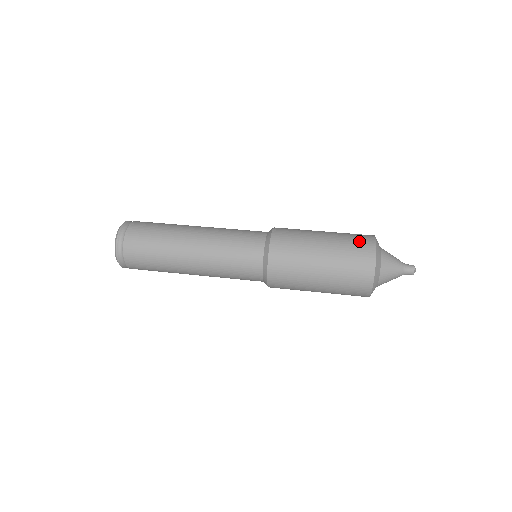
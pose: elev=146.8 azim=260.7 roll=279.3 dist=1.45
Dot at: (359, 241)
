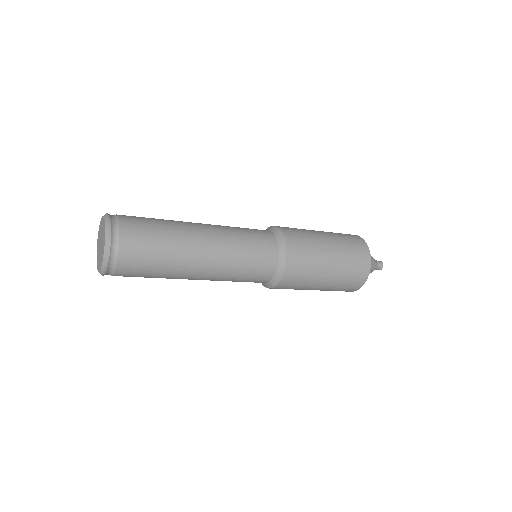
Dot at: occluded
